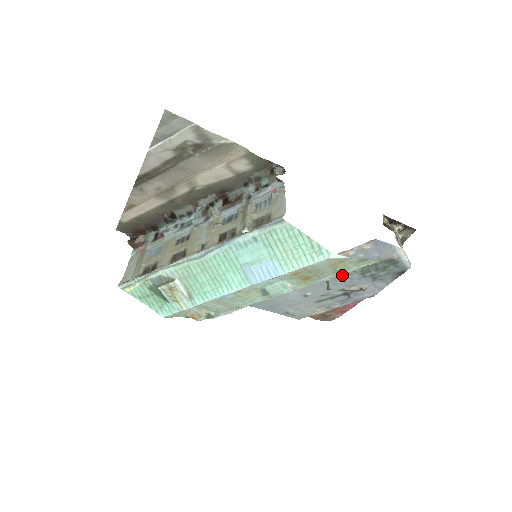
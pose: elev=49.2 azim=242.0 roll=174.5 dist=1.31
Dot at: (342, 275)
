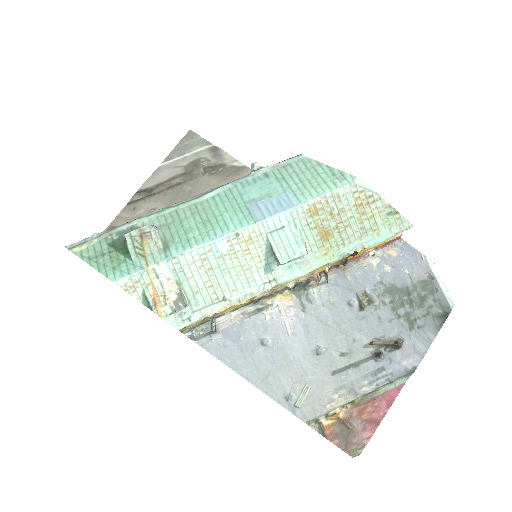
Dot at: (367, 307)
